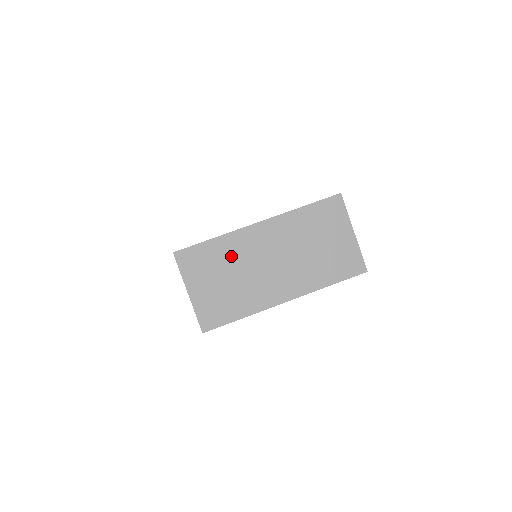
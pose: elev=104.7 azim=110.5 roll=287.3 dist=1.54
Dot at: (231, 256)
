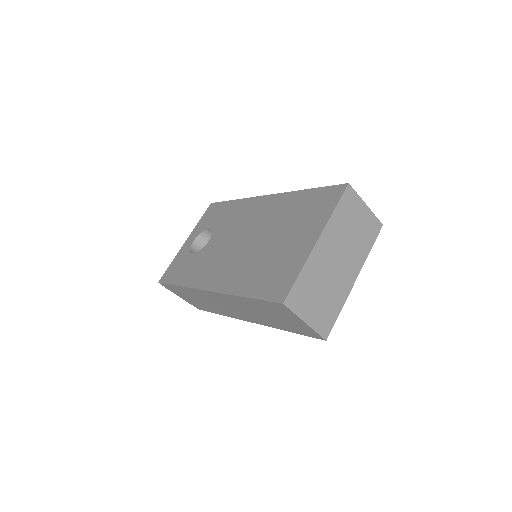
Dot at: (315, 276)
